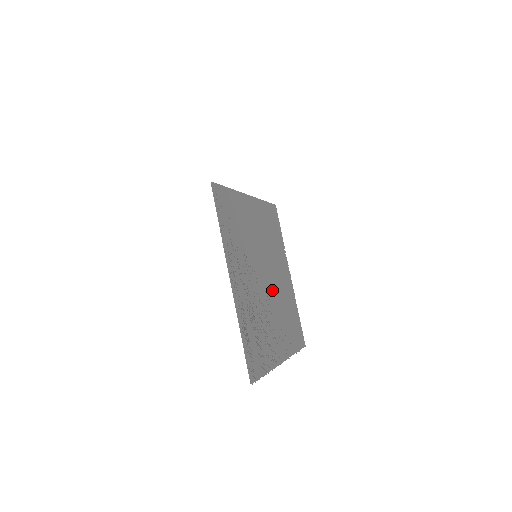
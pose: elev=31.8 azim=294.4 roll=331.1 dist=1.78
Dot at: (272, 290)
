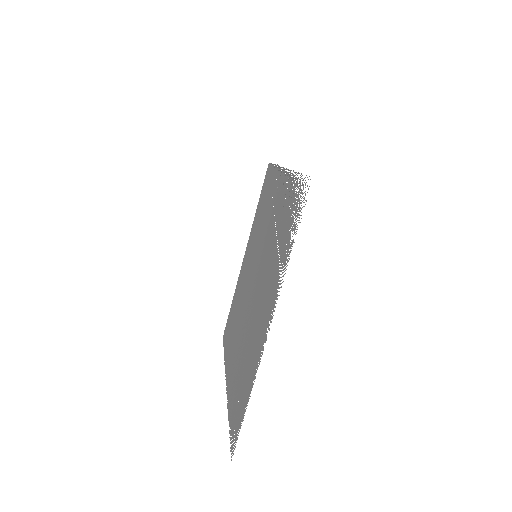
Dot at: (251, 304)
